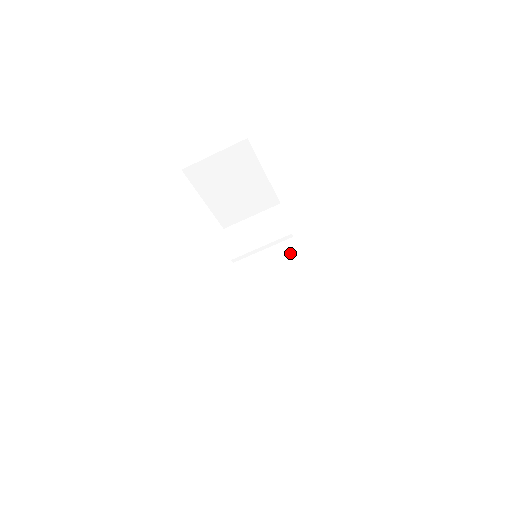
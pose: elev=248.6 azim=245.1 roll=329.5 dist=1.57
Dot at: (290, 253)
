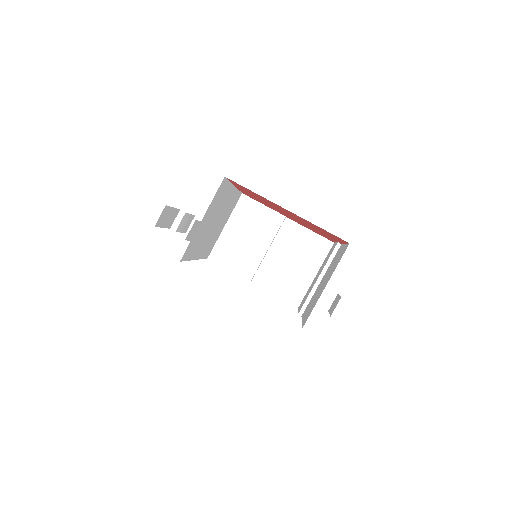
Dot at: (299, 235)
